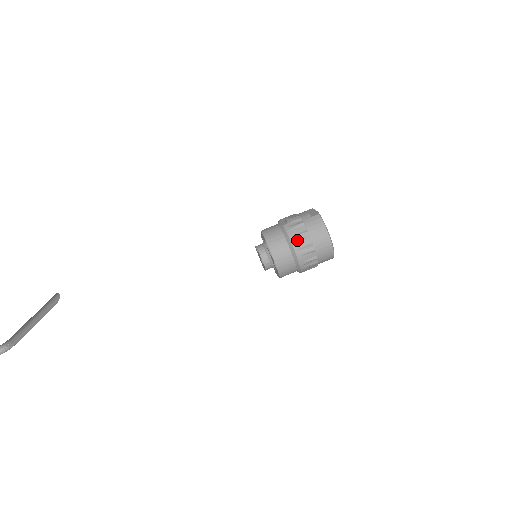
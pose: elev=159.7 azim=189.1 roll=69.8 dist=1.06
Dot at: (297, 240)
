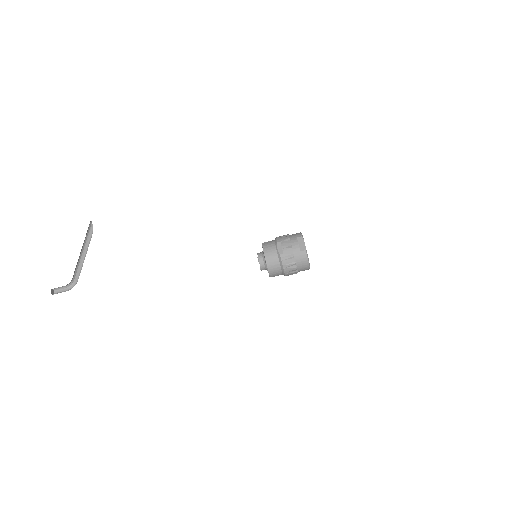
Dot at: (287, 267)
